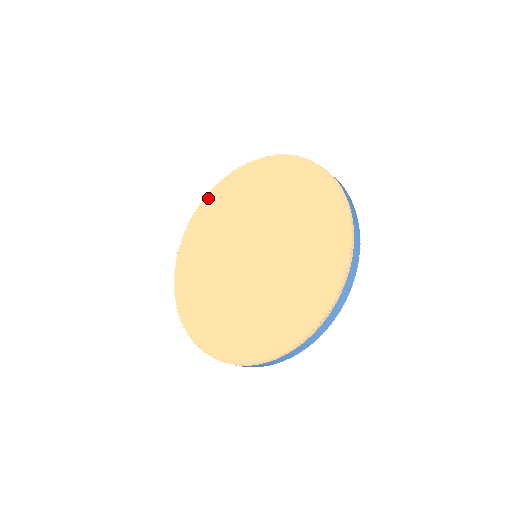
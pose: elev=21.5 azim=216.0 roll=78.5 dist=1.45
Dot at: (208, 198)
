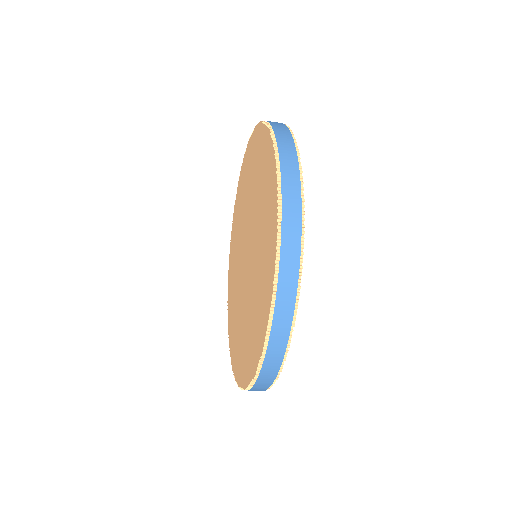
Dot at: (253, 136)
